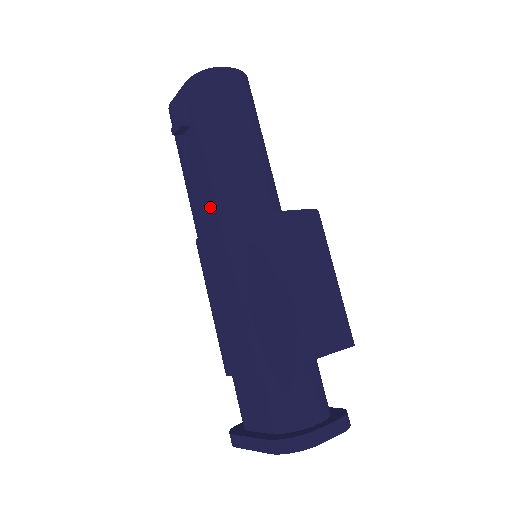
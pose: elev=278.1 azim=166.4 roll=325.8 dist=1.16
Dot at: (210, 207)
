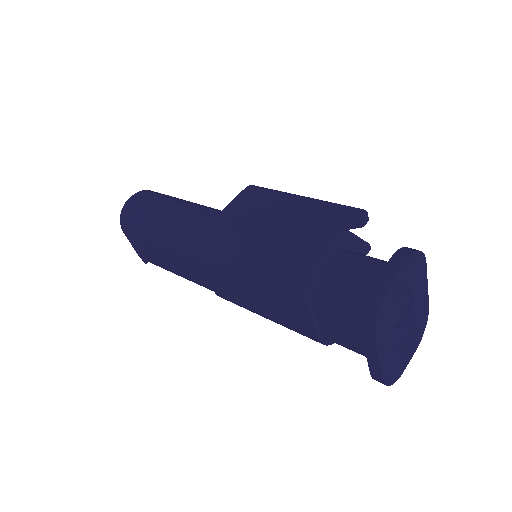
Dot at: (192, 265)
